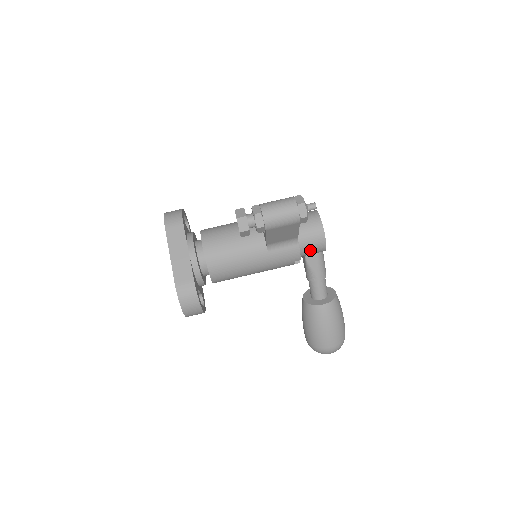
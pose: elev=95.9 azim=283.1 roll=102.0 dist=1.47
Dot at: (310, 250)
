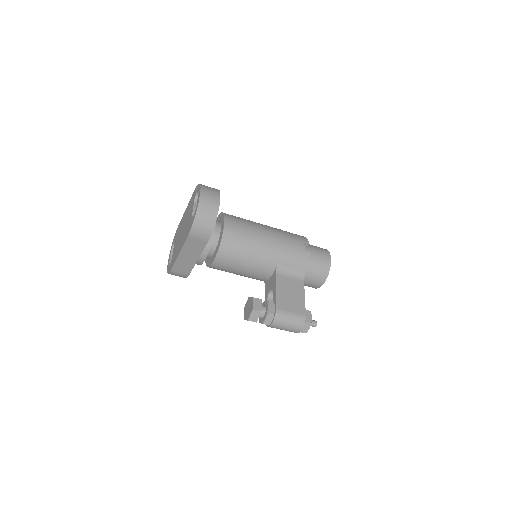
Dot at: occluded
